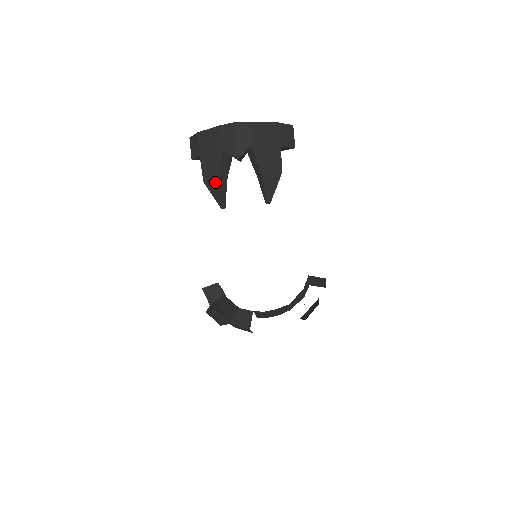
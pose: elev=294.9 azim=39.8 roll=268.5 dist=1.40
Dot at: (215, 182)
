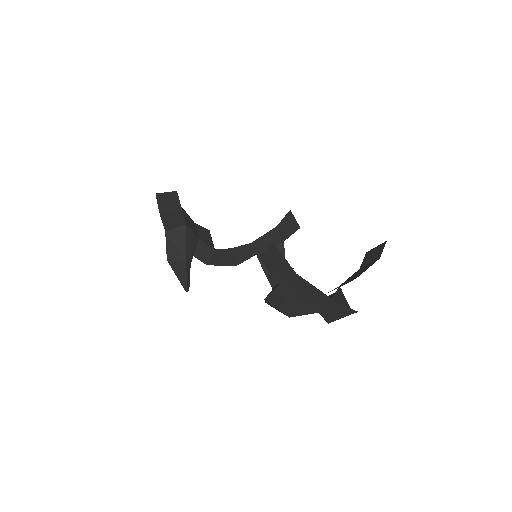
Dot at: (281, 312)
